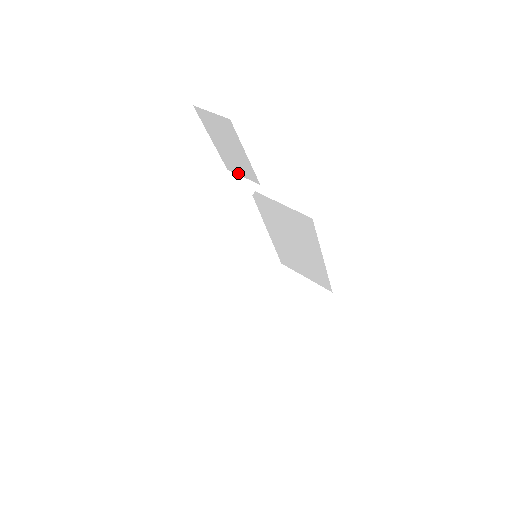
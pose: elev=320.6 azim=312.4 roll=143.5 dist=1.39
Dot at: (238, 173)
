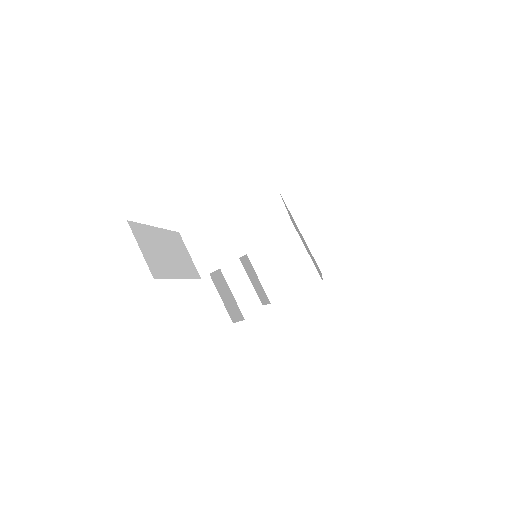
Dot at: occluded
